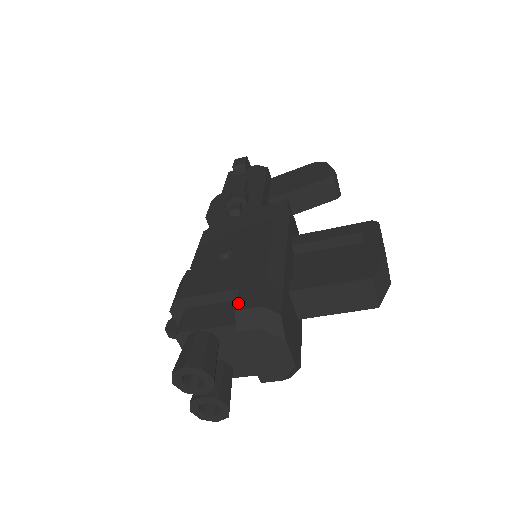
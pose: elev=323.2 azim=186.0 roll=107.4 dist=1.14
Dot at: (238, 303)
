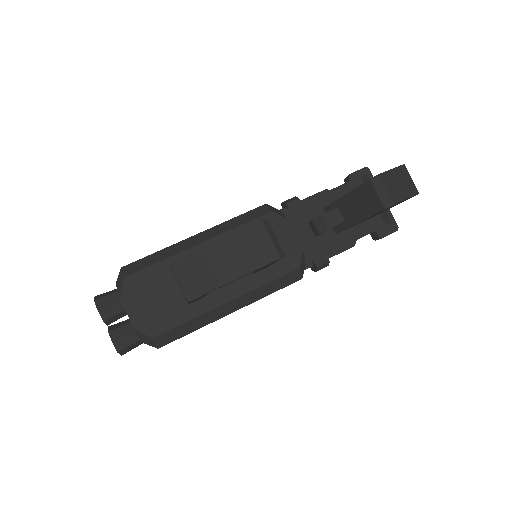
Dot at: occluded
